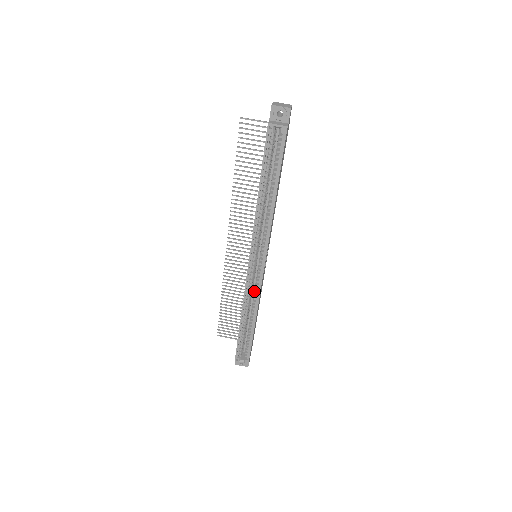
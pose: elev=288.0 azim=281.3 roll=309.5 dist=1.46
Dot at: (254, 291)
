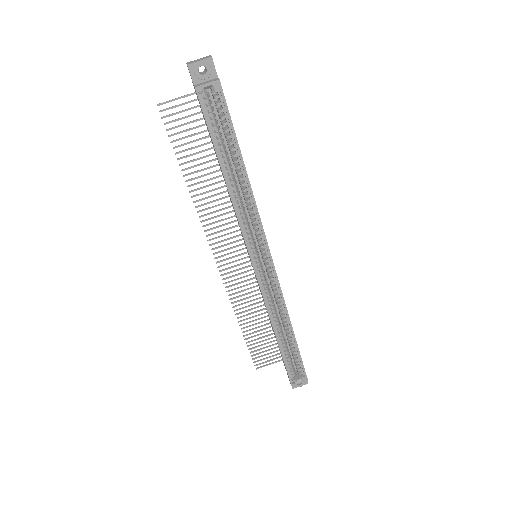
Dot at: occluded
